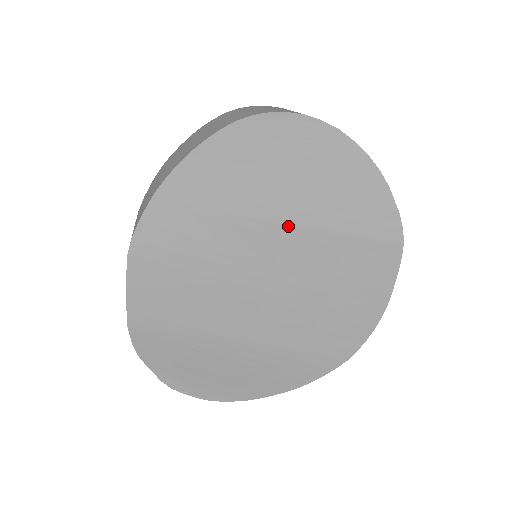
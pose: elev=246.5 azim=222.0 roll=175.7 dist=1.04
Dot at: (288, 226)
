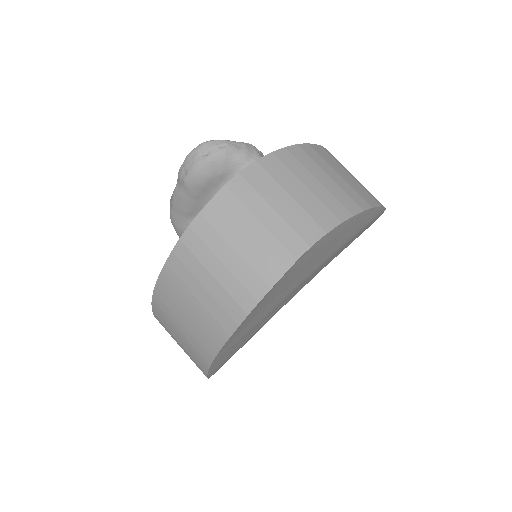
Dot at: occluded
